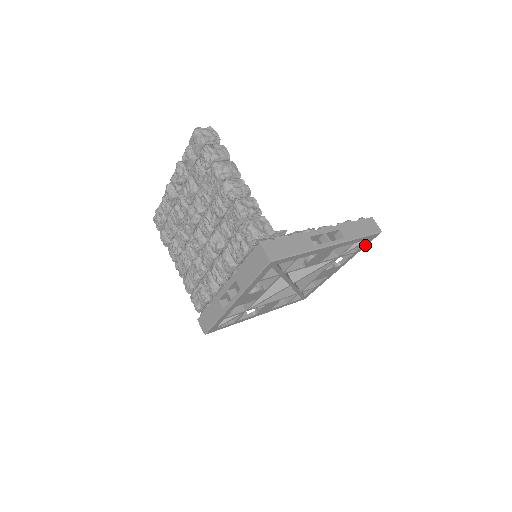
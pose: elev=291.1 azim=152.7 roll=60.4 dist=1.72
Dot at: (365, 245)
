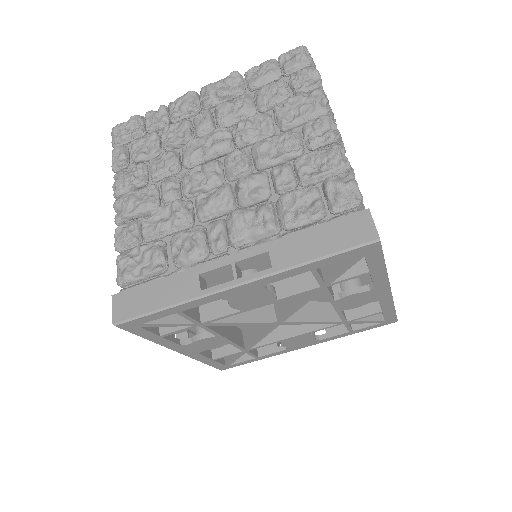
Dot at: (367, 329)
